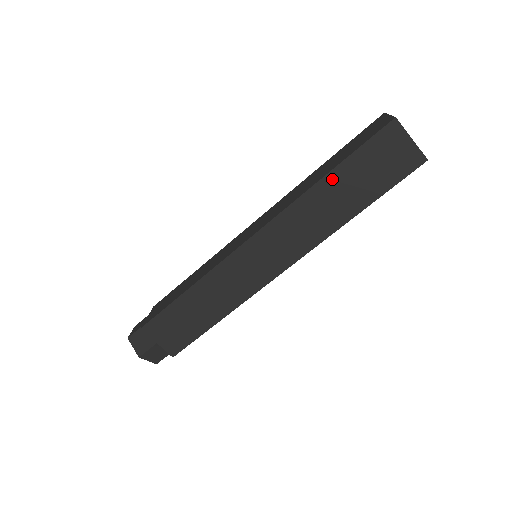
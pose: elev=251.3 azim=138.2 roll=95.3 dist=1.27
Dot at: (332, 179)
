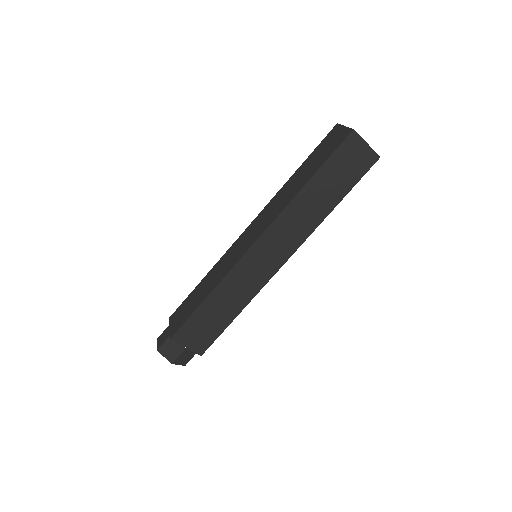
Dot at: (313, 184)
